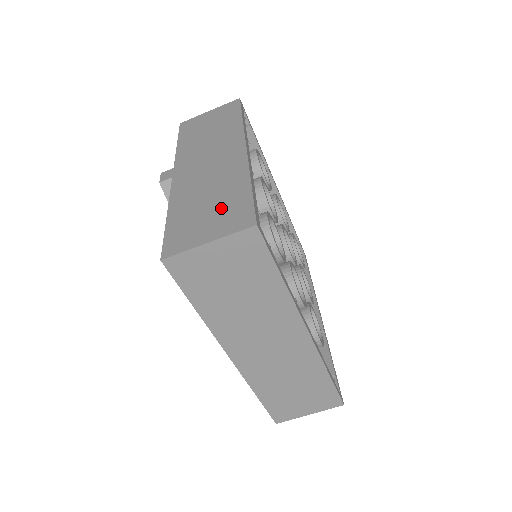
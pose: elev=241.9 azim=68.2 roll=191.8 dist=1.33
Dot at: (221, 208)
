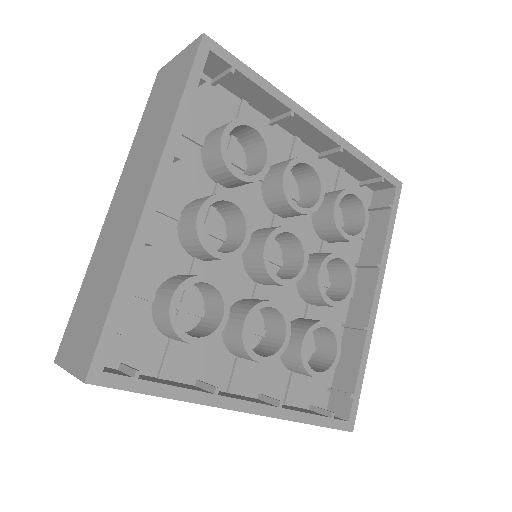
Dot at: occluded
